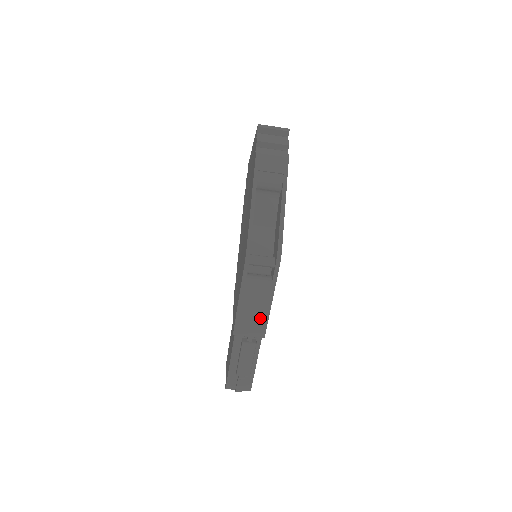
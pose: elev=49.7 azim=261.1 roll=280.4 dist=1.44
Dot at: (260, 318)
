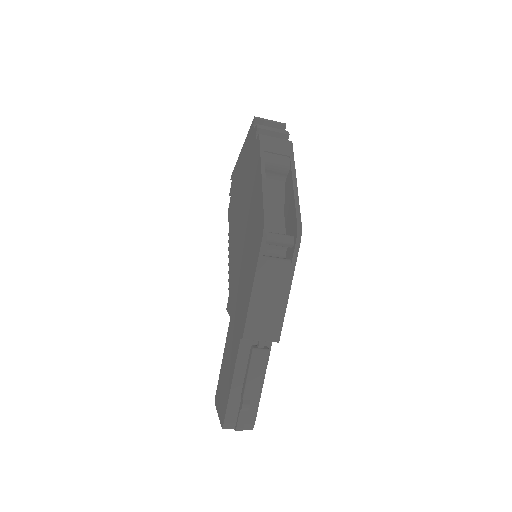
Dot at: (275, 313)
